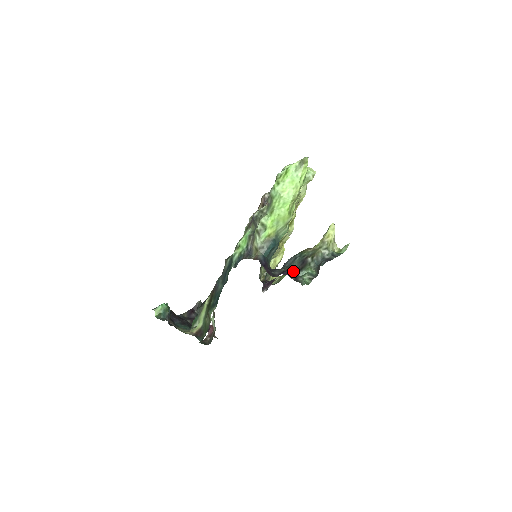
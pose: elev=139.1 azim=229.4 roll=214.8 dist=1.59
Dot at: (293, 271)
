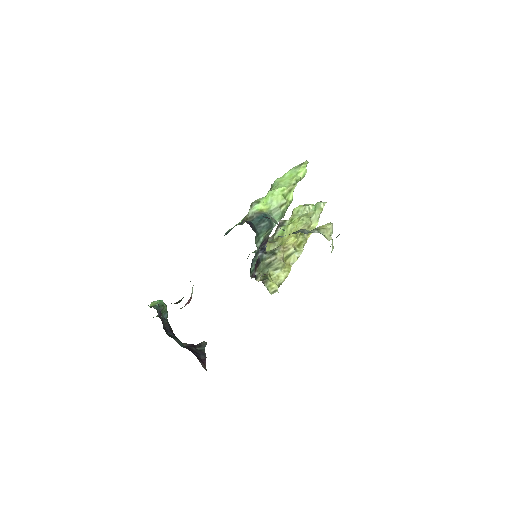
Dot at: occluded
